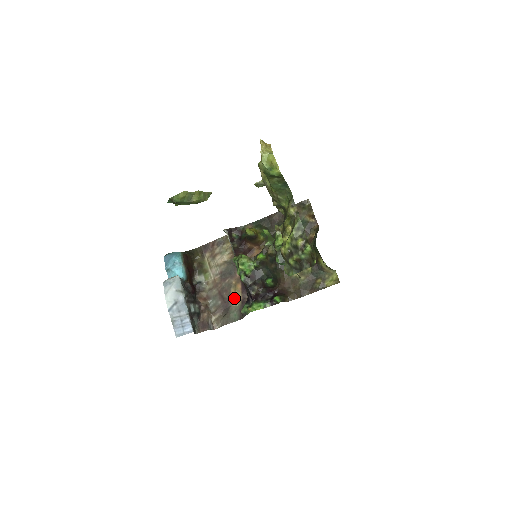
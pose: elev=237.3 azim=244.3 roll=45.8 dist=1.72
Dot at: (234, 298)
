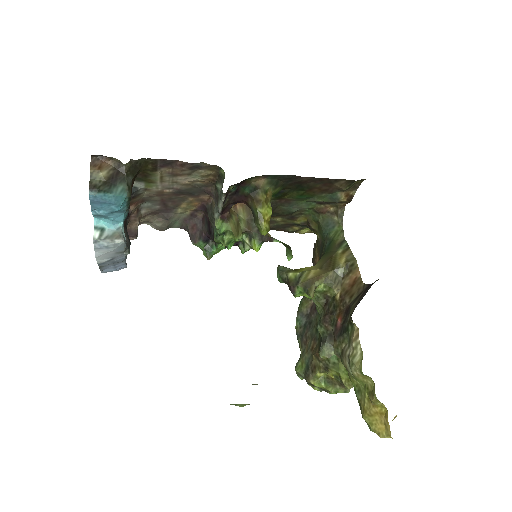
Dot at: (182, 209)
